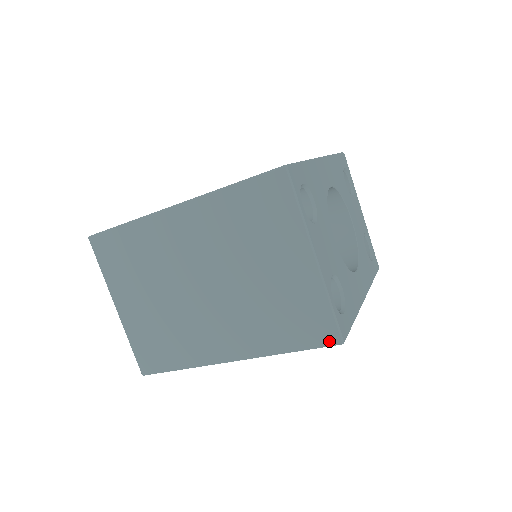
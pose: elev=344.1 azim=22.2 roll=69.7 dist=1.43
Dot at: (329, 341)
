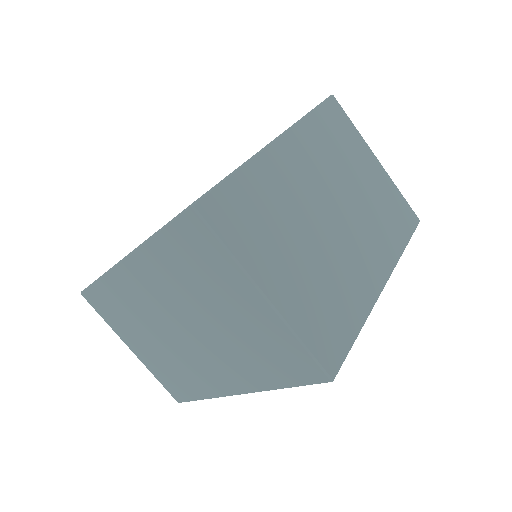
Dot at: (415, 223)
